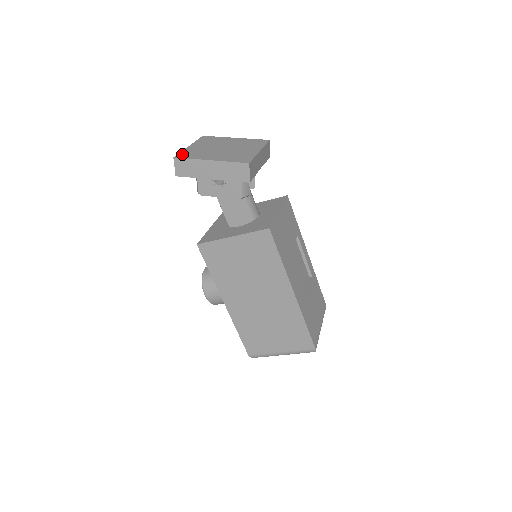
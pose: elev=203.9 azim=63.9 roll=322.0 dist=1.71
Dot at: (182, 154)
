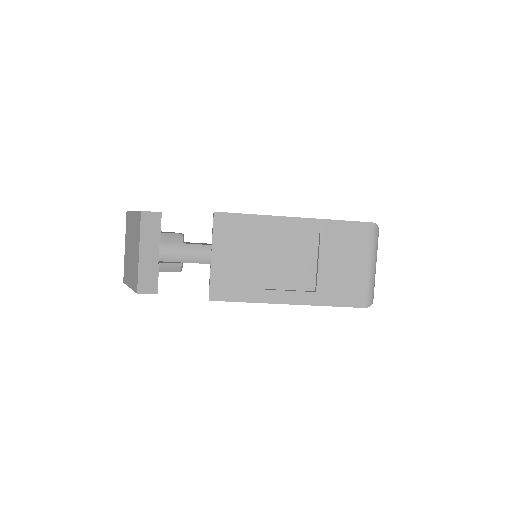
Dot at: (124, 273)
